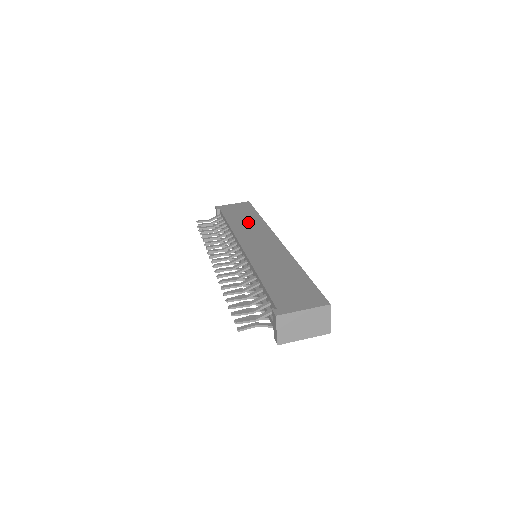
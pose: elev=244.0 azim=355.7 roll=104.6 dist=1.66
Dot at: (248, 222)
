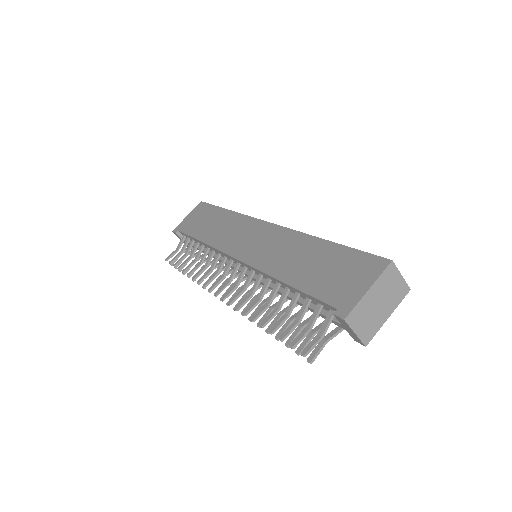
Dot at: (219, 225)
